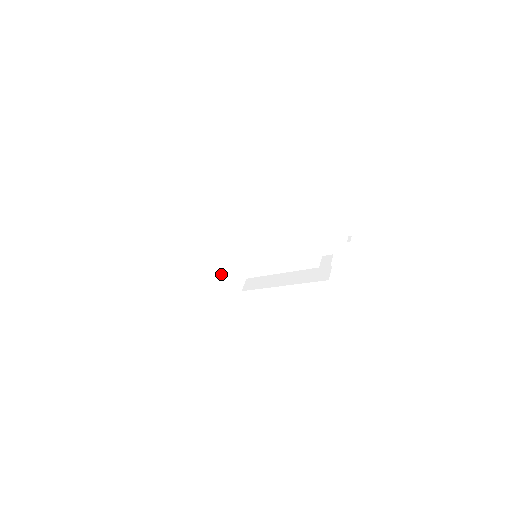
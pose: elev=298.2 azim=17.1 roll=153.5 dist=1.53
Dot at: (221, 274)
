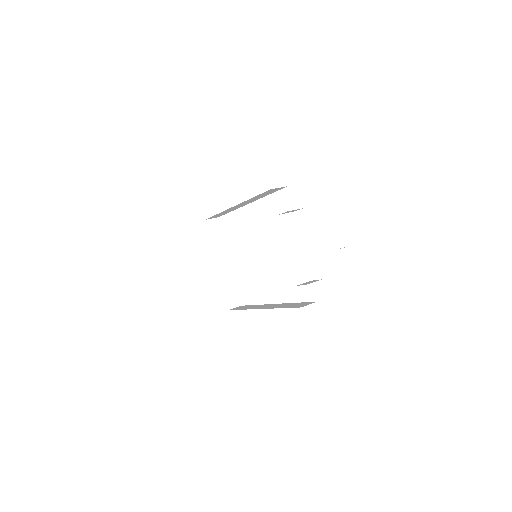
Dot at: (221, 276)
